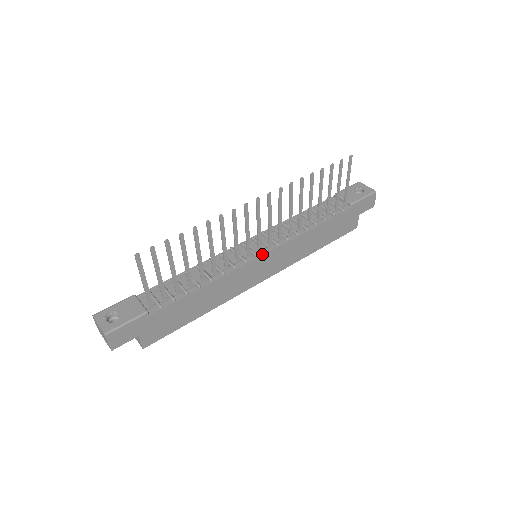
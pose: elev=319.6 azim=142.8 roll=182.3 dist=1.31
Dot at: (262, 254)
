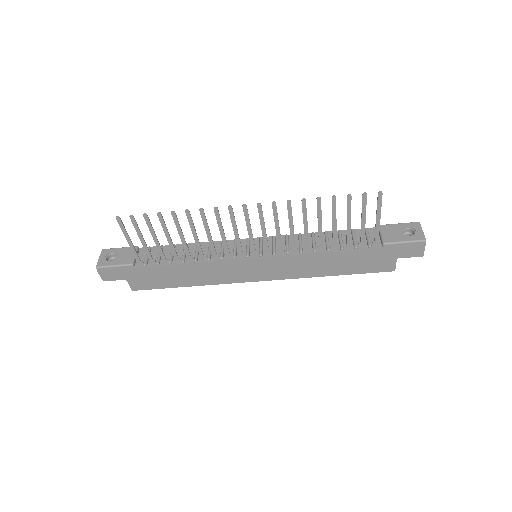
Dot at: (254, 257)
